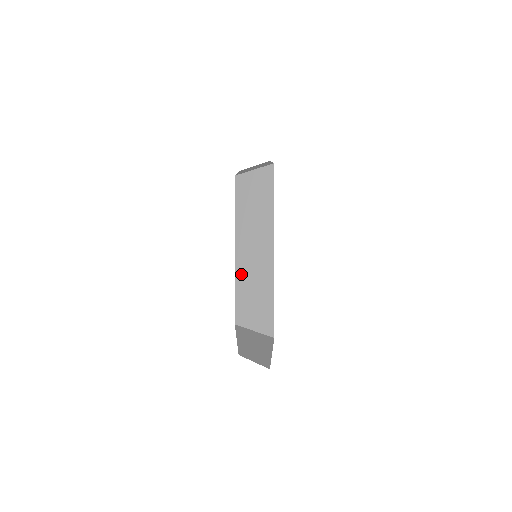
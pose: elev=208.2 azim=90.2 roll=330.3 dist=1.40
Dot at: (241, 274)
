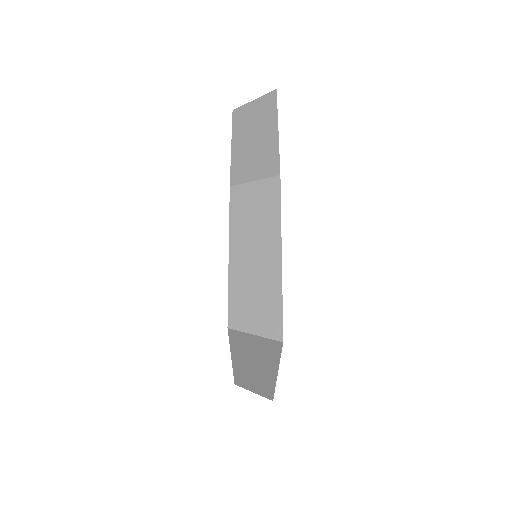
Dot at: (239, 372)
